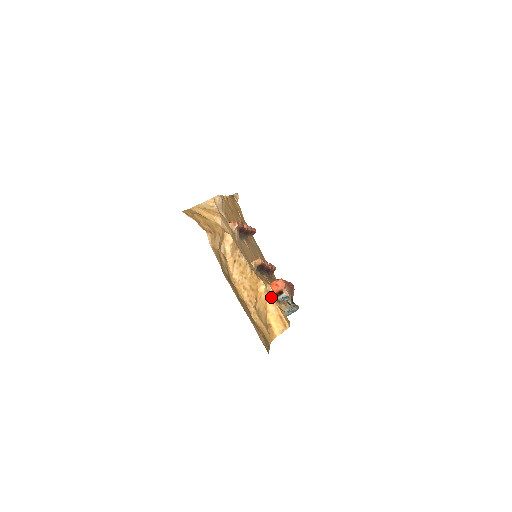
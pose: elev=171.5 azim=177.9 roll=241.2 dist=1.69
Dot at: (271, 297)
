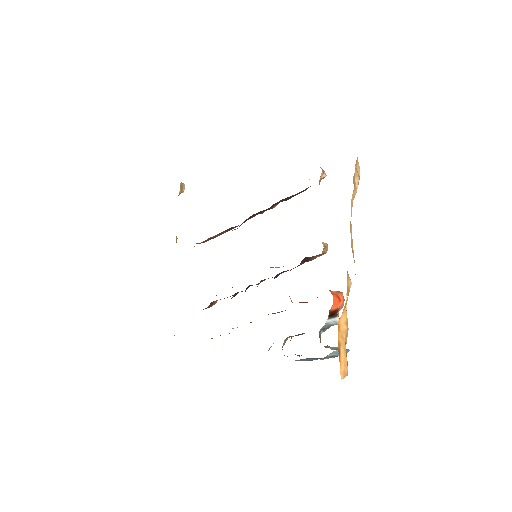
Dot at: (346, 307)
